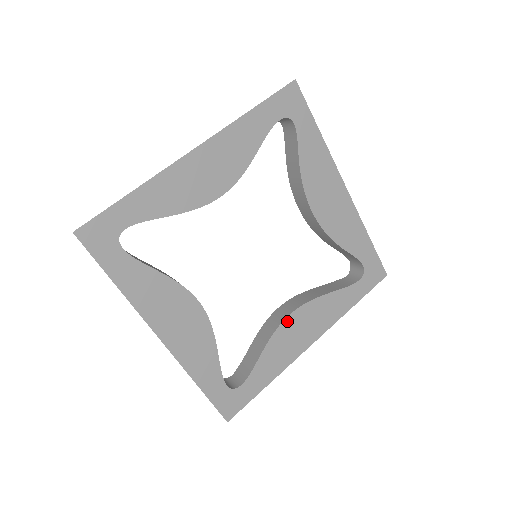
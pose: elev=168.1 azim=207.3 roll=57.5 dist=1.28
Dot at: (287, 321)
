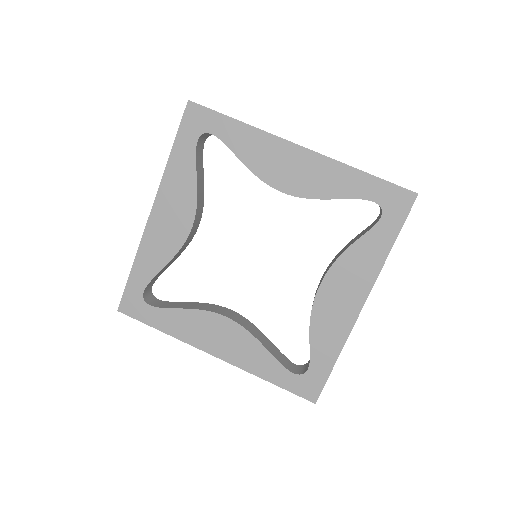
Dot at: (219, 317)
